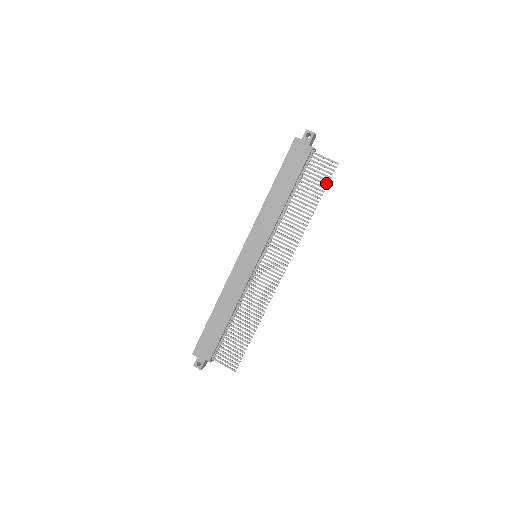
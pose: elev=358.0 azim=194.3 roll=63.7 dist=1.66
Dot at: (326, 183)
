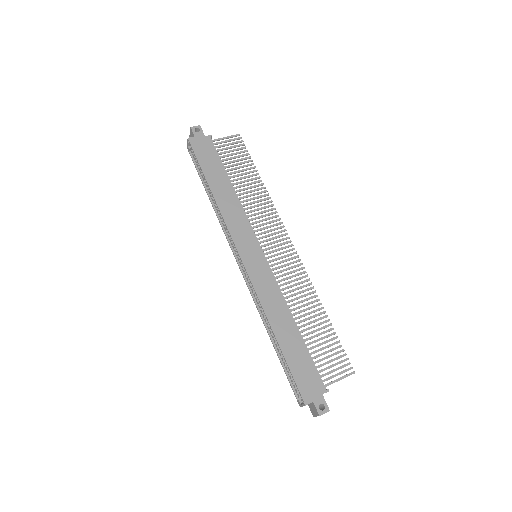
Dot at: (247, 153)
